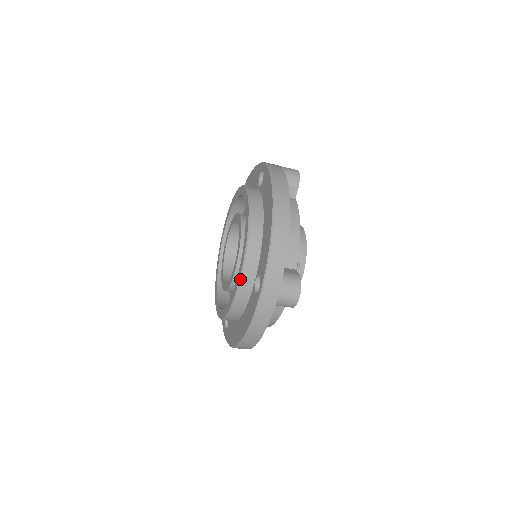
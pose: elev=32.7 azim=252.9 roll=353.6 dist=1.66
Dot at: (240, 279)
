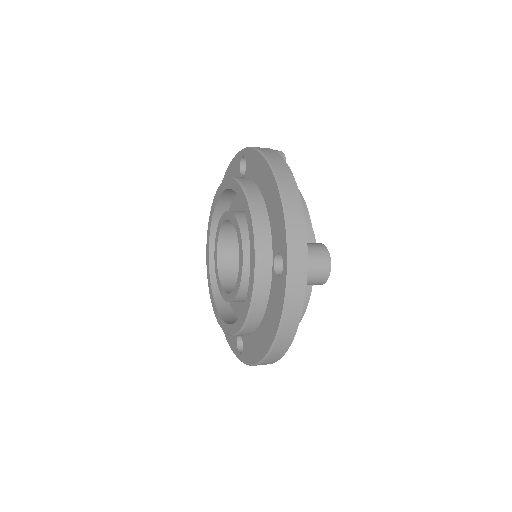
Dot at: (255, 266)
